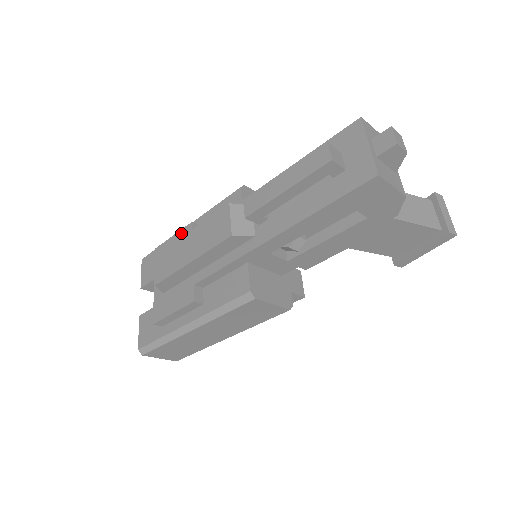
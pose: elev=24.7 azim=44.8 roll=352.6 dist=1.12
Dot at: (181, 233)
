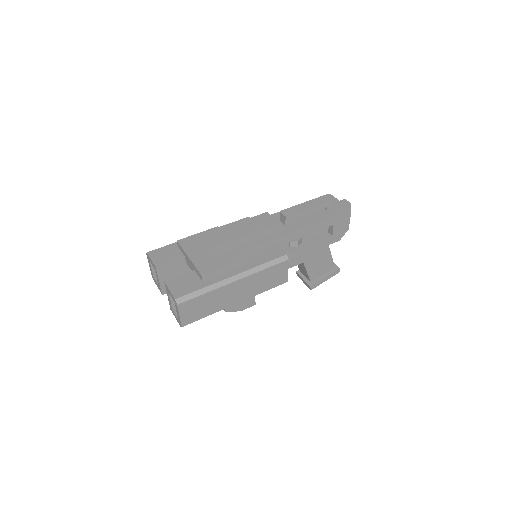
Dot at: (208, 231)
